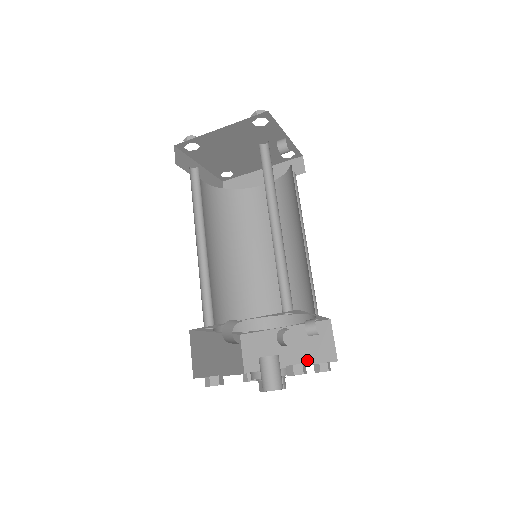
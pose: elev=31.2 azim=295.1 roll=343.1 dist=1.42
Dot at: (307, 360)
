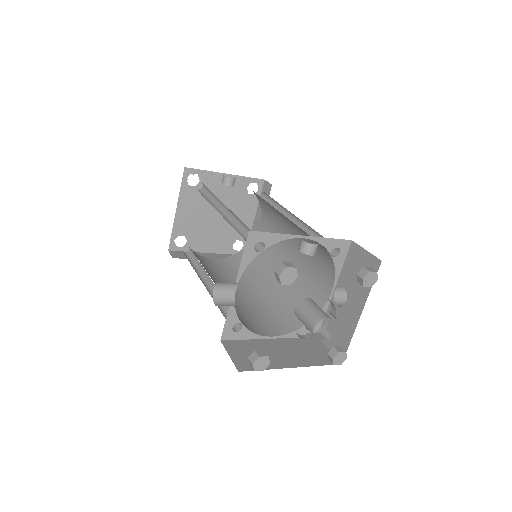
Dot at: (365, 291)
